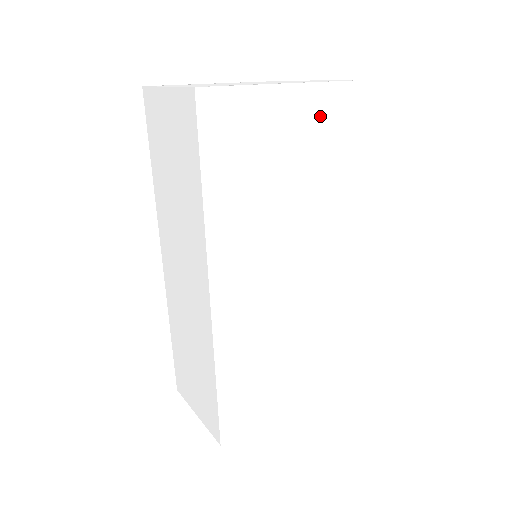
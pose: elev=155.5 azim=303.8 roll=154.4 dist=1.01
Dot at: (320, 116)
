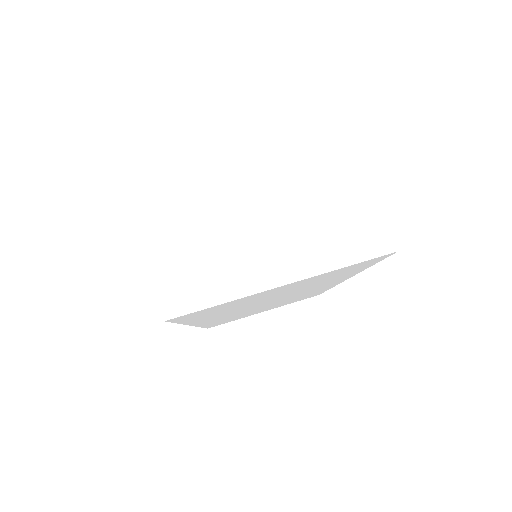
Dot at: (328, 275)
